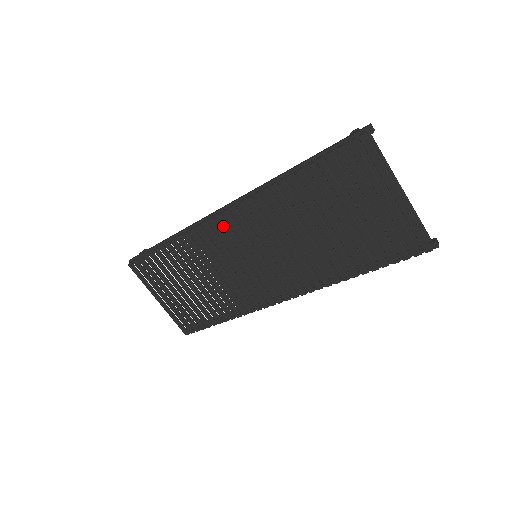
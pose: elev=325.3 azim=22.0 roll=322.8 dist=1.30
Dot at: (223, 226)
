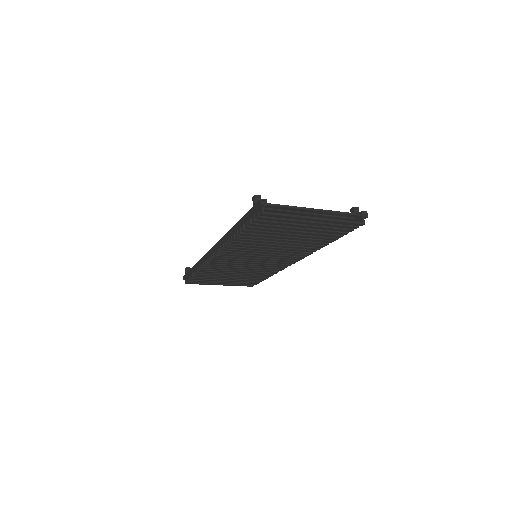
Dot at: (221, 260)
